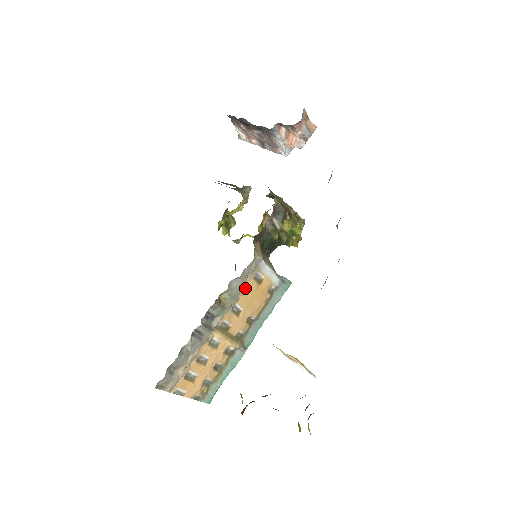
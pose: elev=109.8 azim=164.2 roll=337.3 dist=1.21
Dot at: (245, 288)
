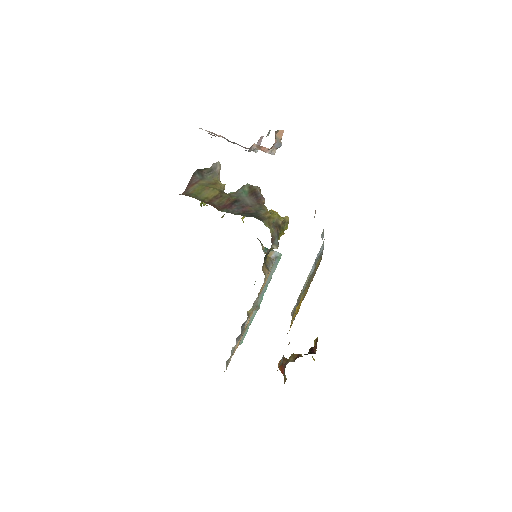
Dot at: occluded
